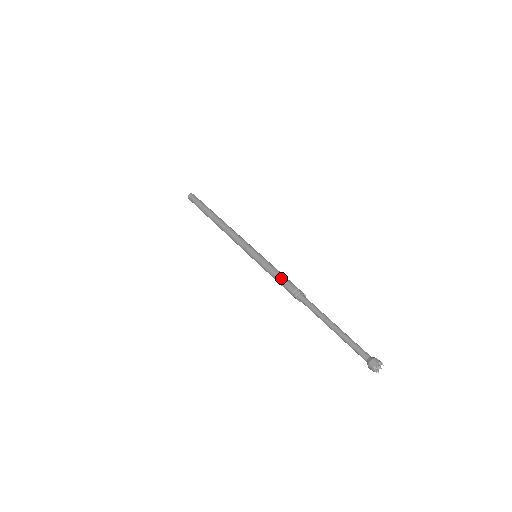
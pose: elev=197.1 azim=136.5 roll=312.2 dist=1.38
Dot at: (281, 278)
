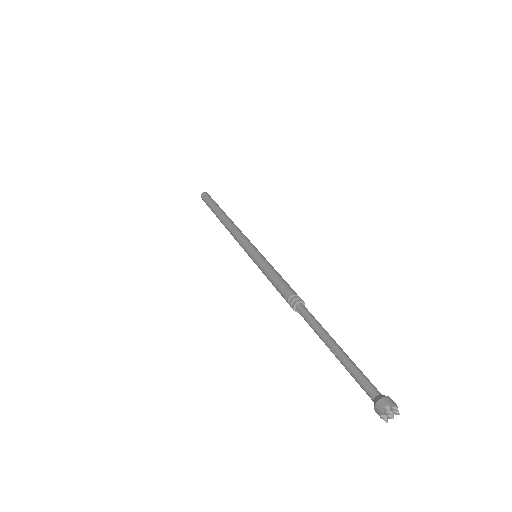
Dot at: (281, 279)
